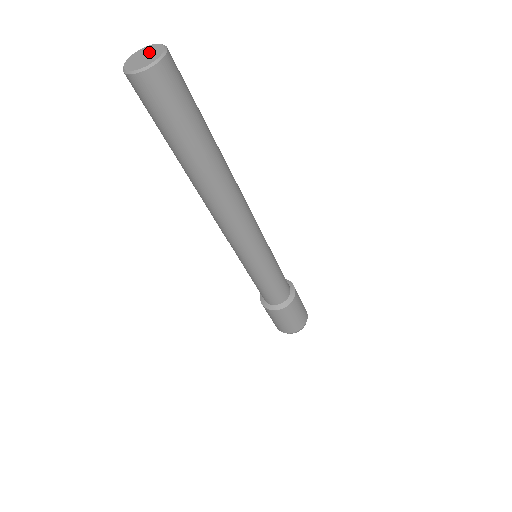
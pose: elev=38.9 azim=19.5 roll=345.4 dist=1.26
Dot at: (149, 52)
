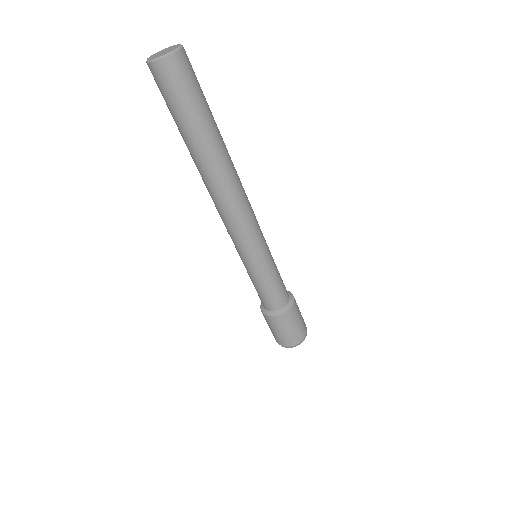
Dot at: (167, 49)
